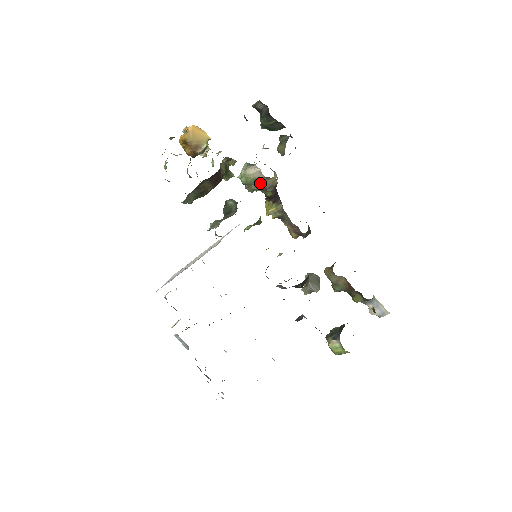
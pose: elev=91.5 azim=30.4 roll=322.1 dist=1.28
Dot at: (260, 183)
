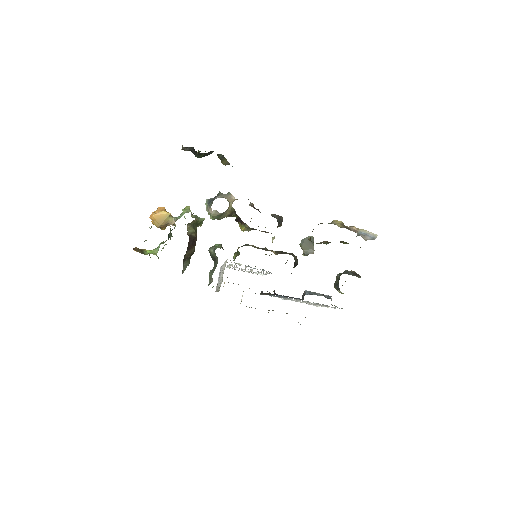
Dot at: (224, 215)
